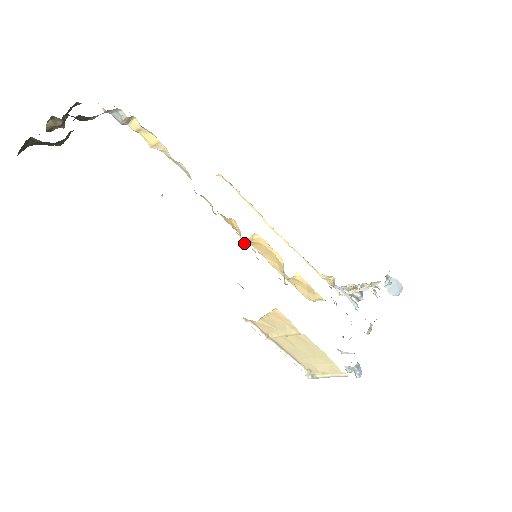
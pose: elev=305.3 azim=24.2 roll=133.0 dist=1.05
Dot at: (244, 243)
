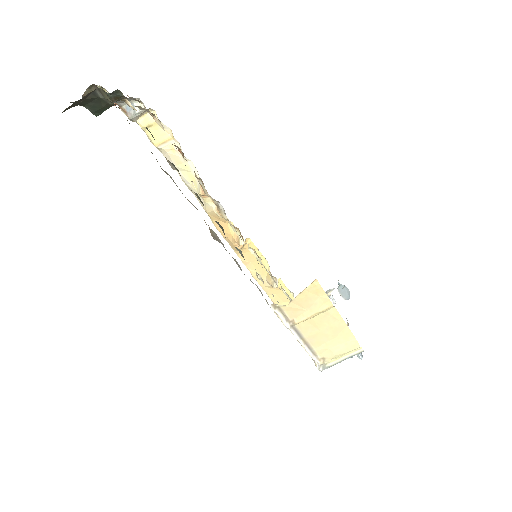
Dot at: occluded
